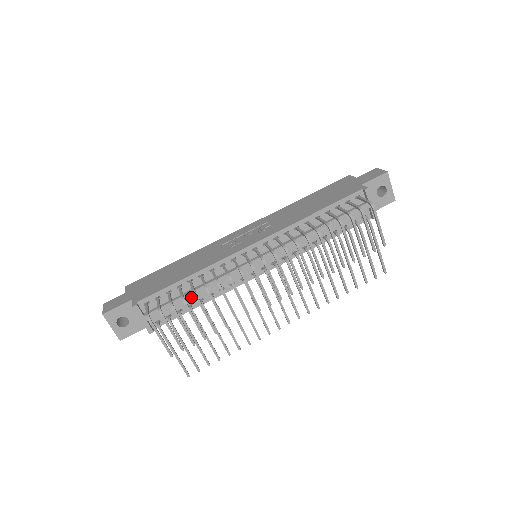
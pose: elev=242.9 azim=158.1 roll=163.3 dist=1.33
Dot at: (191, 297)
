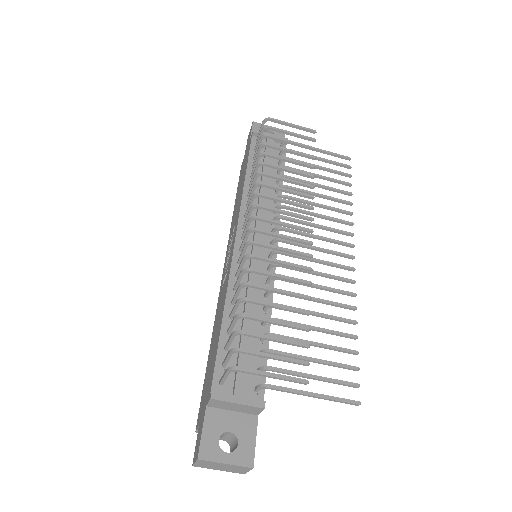
Dot at: (250, 328)
